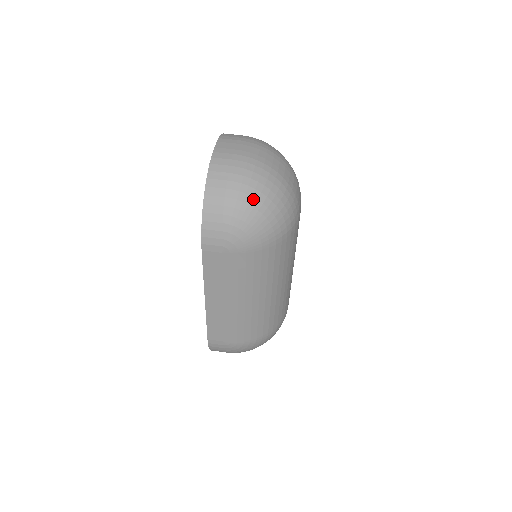
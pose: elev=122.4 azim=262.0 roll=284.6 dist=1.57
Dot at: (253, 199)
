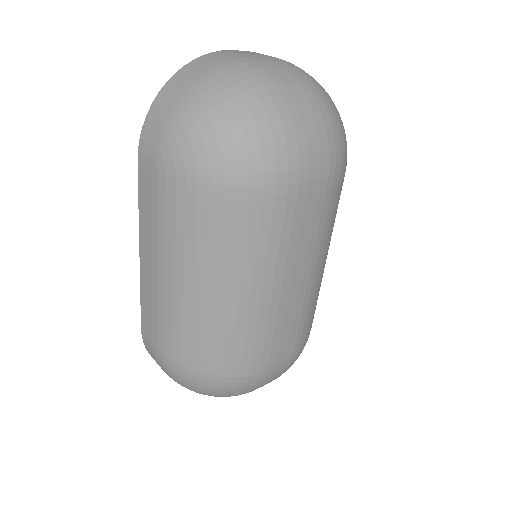
Dot at: (212, 101)
